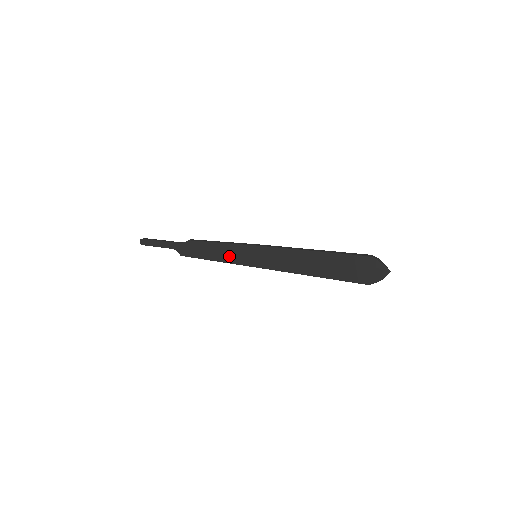
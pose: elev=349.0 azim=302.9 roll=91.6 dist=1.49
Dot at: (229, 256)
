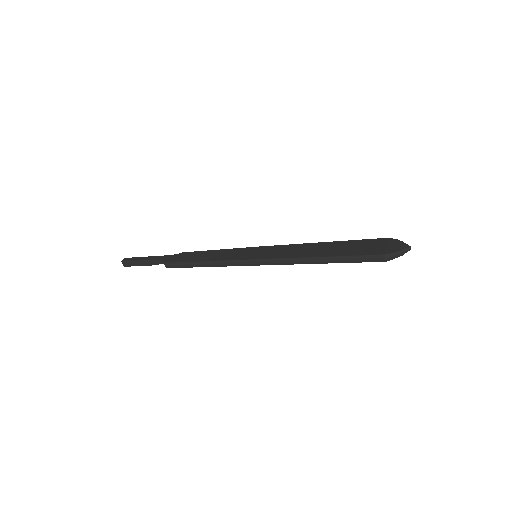
Dot at: (225, 256)
